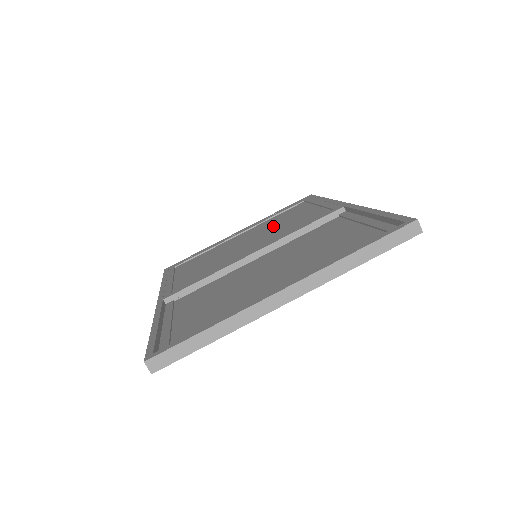
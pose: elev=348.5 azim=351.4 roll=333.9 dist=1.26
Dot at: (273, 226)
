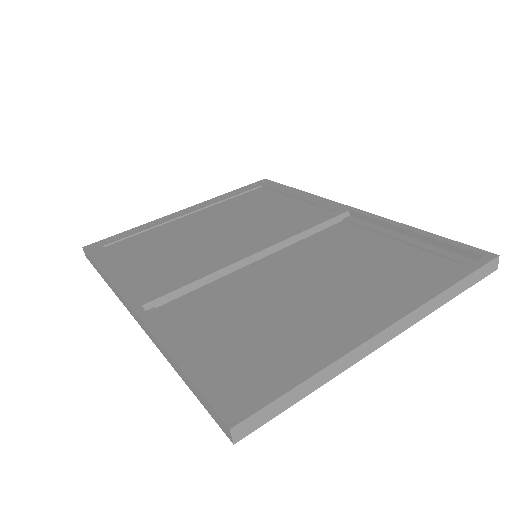
Dot at: (245, 214)
